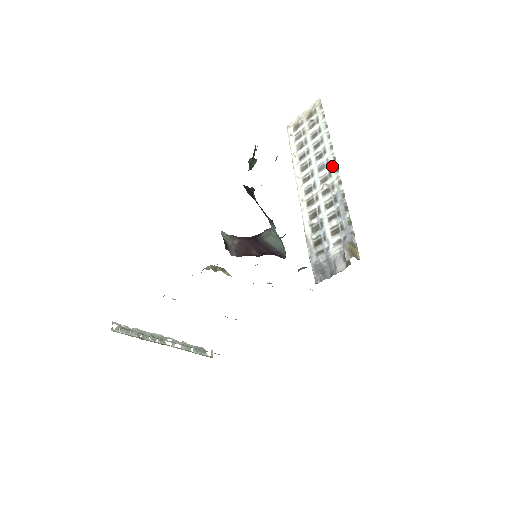
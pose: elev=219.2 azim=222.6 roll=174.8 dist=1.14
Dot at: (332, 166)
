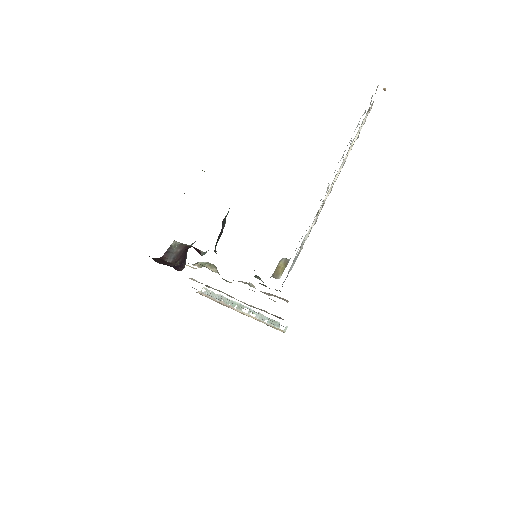
Dot at: occluded
